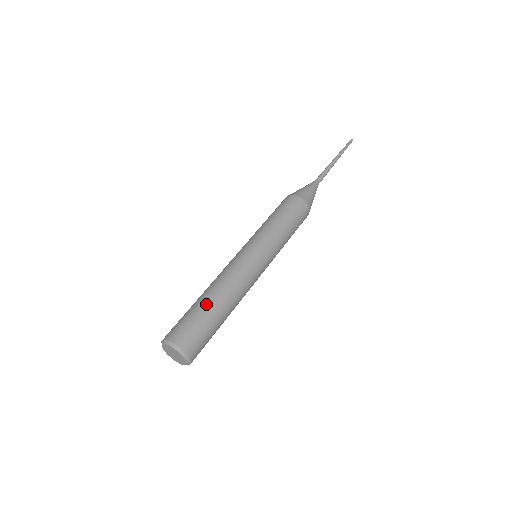
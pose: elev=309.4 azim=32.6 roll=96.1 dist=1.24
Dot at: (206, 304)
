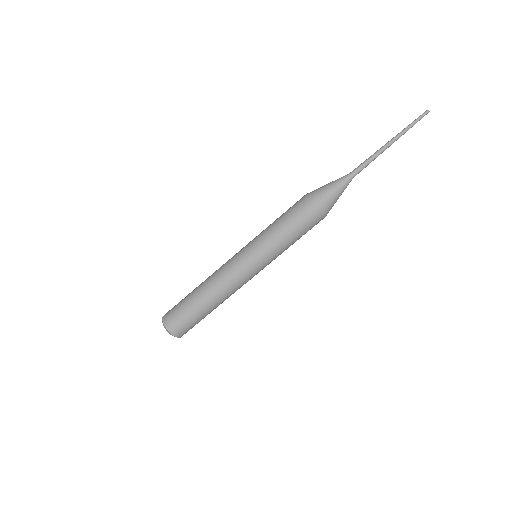
Dot at: (196, 302)
